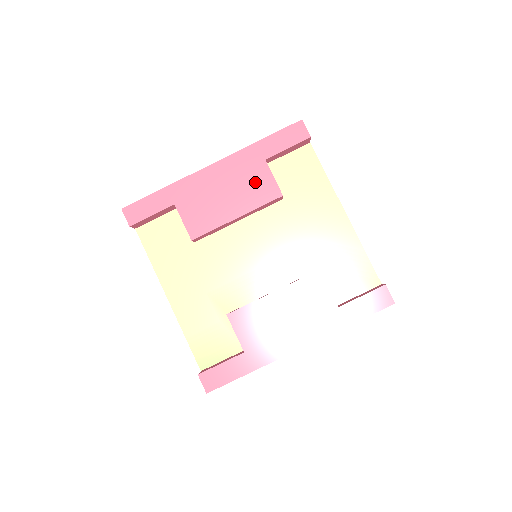
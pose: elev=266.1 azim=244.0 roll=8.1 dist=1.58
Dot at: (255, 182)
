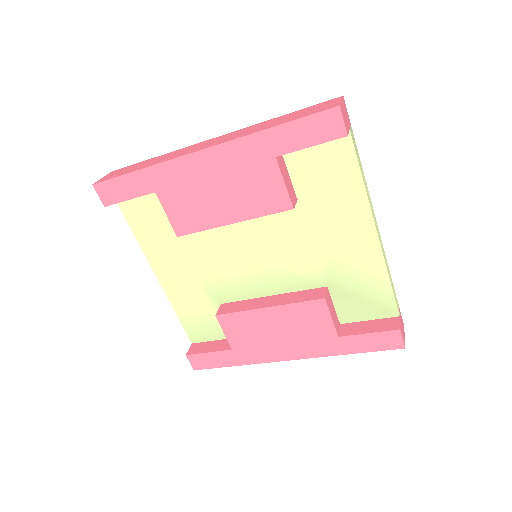
Dot at: (259, 185)
